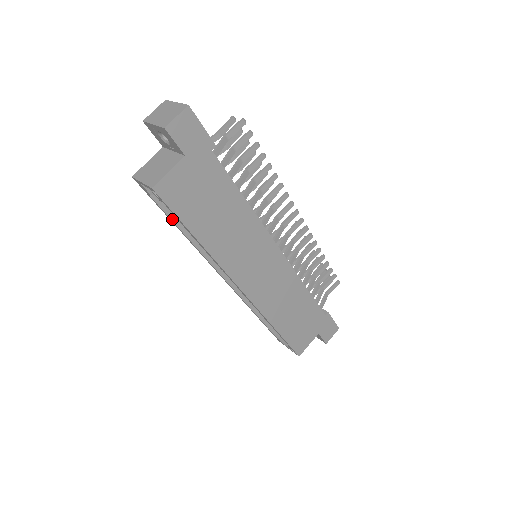
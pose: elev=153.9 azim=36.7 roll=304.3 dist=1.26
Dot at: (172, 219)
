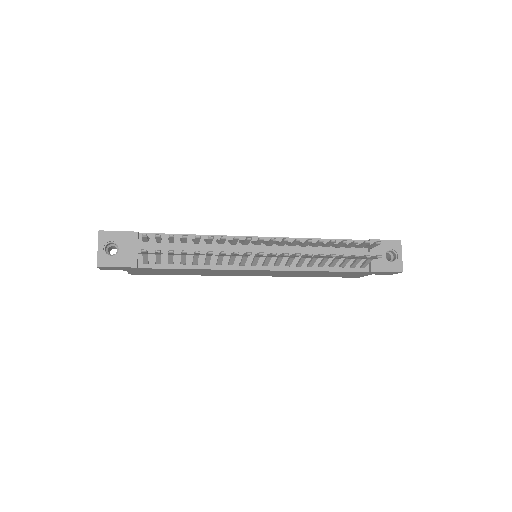
Dot at: occluded
